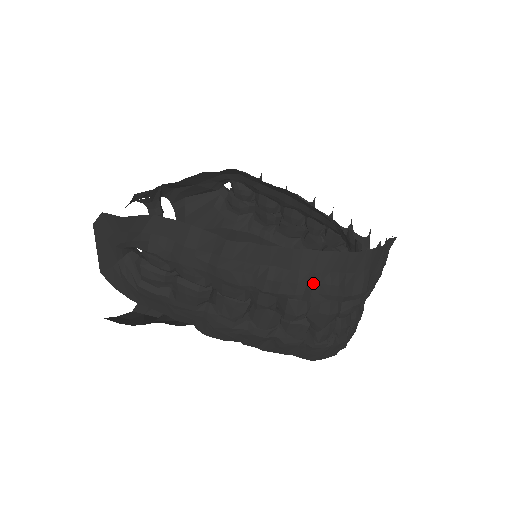
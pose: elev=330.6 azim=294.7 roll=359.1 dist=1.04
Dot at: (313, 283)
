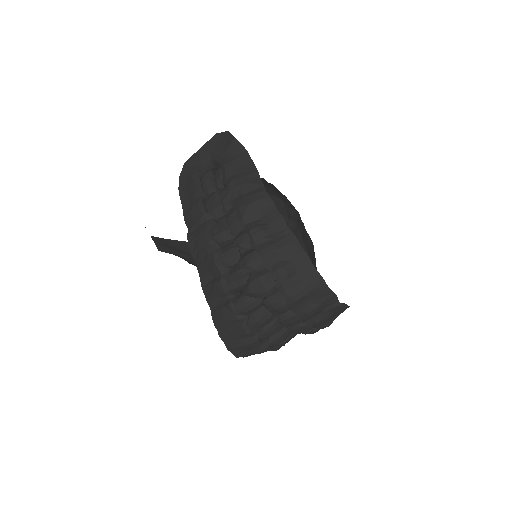
Dot at: (277, 256)
